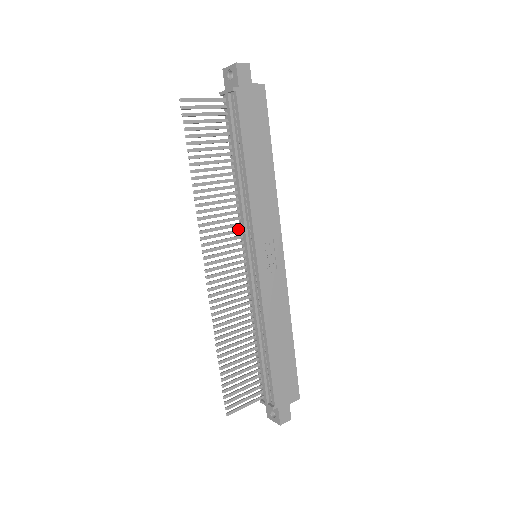
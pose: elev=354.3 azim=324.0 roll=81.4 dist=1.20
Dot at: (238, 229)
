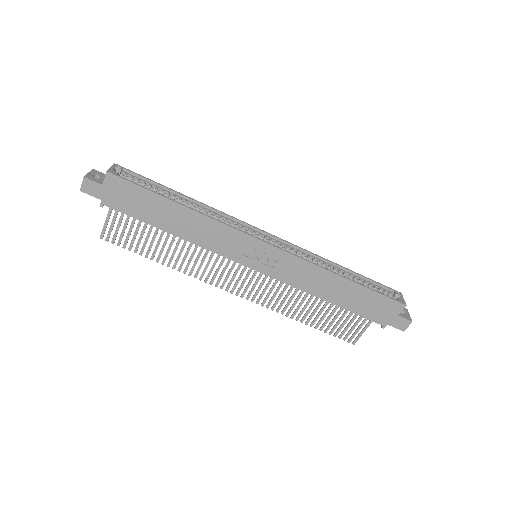
Dot at: occluded
